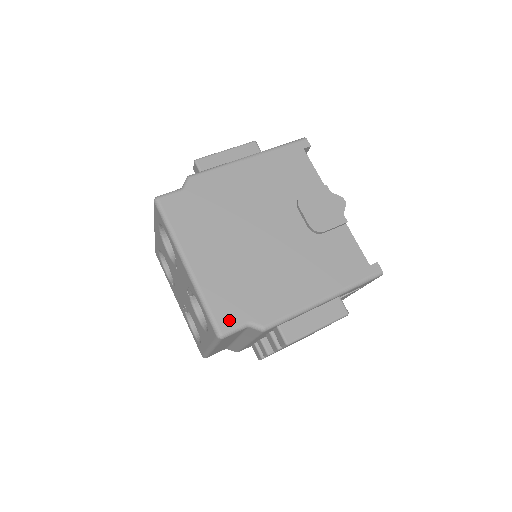
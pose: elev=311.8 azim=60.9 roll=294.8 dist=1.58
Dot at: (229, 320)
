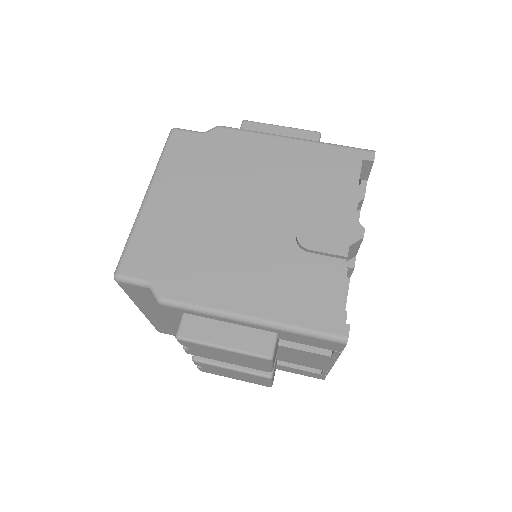
Dot at: (135, 267)
